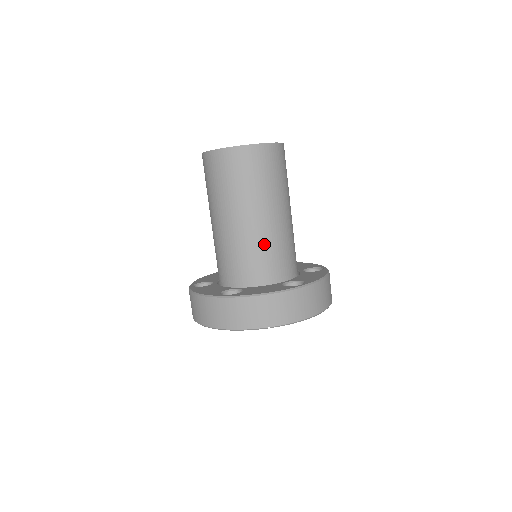
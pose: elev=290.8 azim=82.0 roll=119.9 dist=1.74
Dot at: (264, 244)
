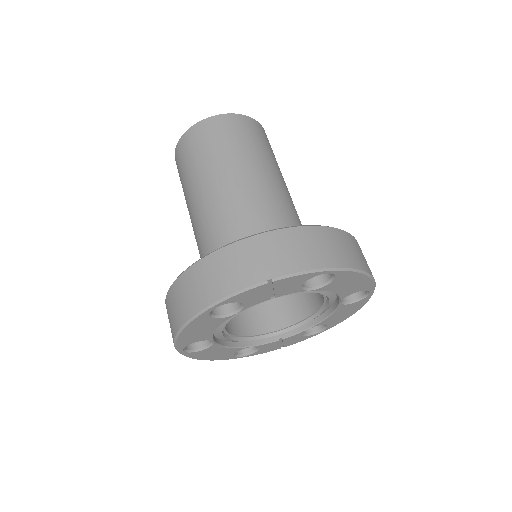
Dot at: (253, 207)
